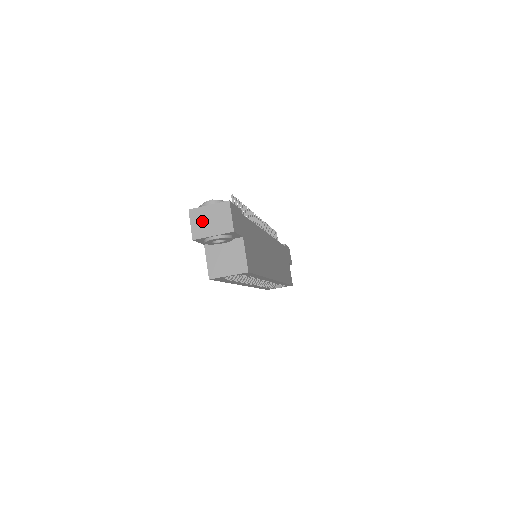
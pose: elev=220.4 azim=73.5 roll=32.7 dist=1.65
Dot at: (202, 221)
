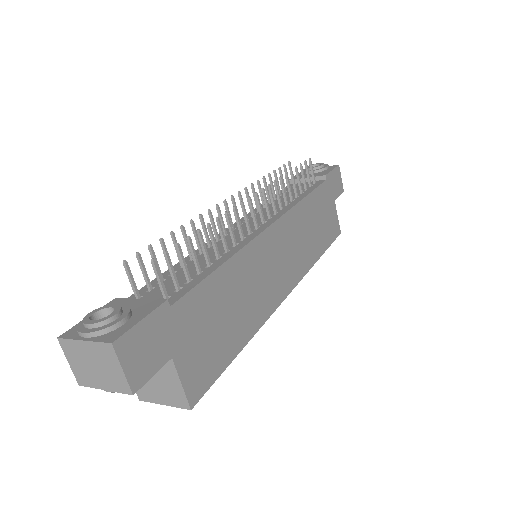
Dot at: (82, 362)
